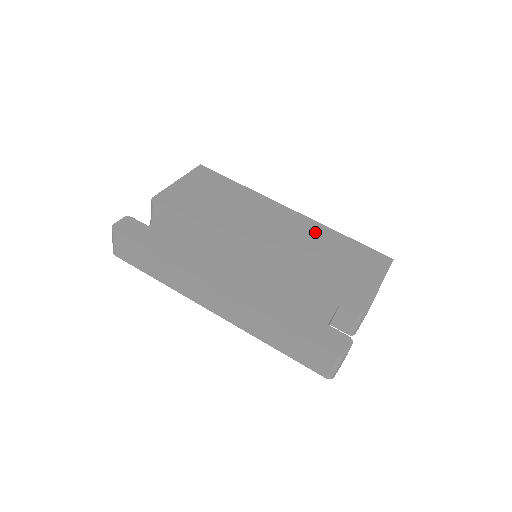
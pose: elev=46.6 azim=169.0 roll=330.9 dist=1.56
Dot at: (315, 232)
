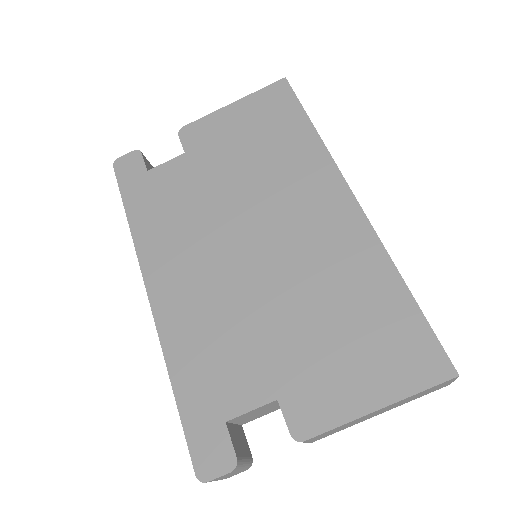
Dot at: (355, 257)
